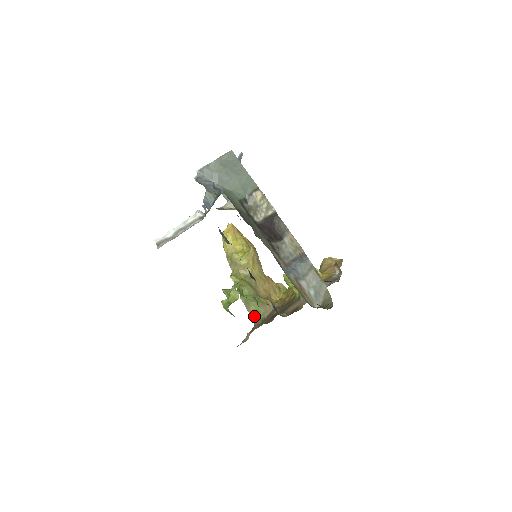
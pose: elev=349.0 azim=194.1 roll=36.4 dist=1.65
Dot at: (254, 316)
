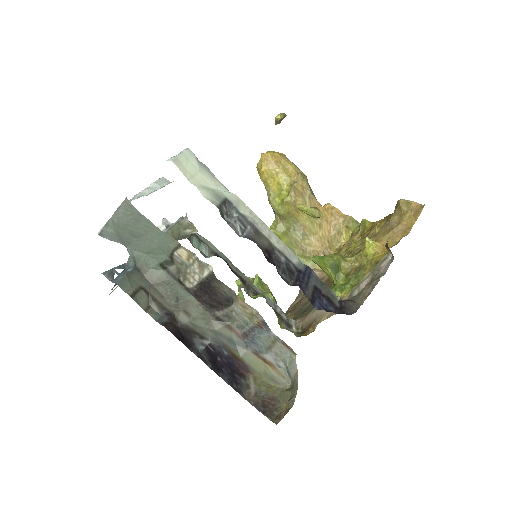
Dot at: occluded
